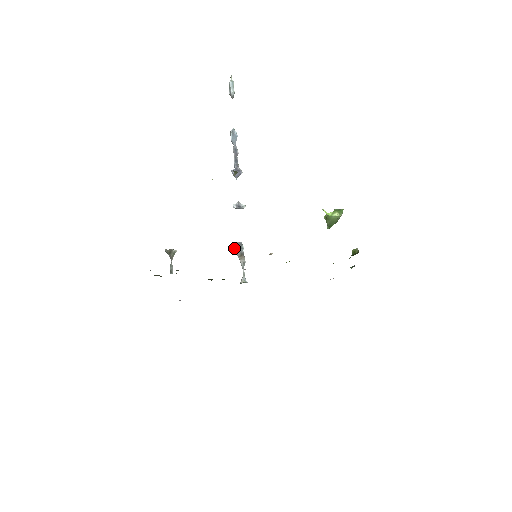
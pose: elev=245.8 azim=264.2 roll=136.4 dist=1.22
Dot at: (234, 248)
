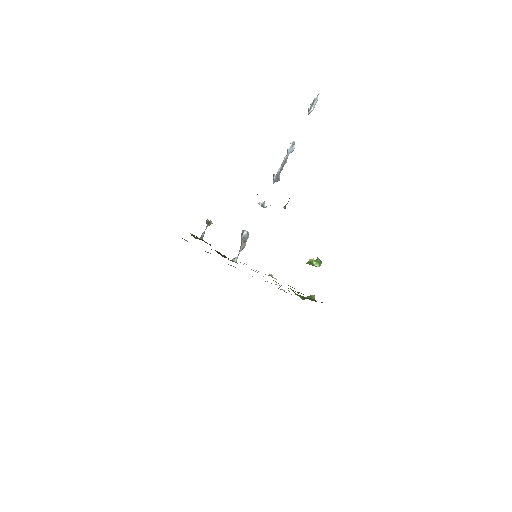
Dot at: (243, 235)
